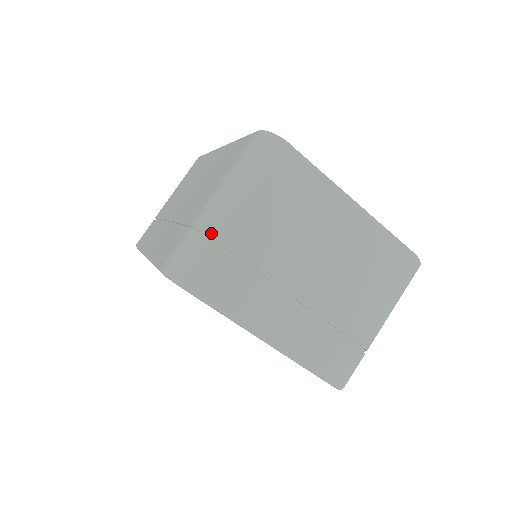
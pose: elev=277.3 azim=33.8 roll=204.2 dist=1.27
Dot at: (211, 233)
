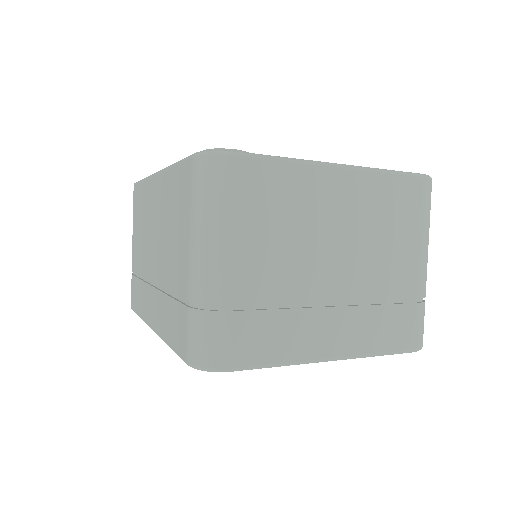
Dot at: (215, 300)
